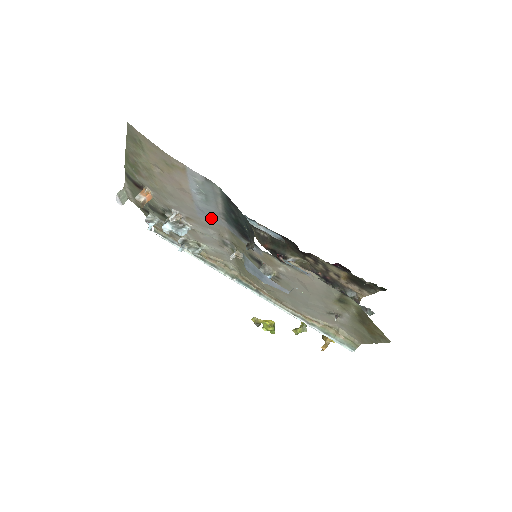
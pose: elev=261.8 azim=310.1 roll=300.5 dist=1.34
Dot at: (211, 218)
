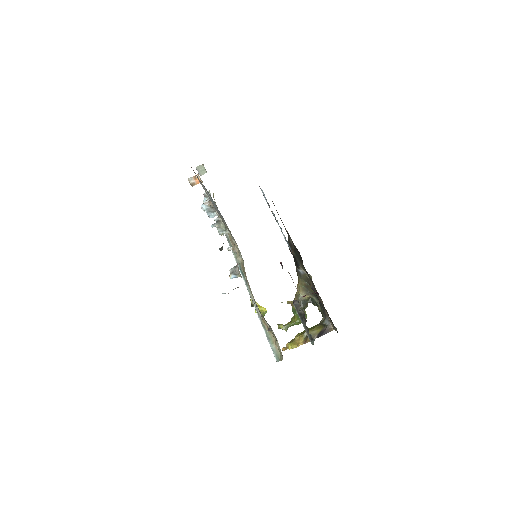
Dot at: occluded
